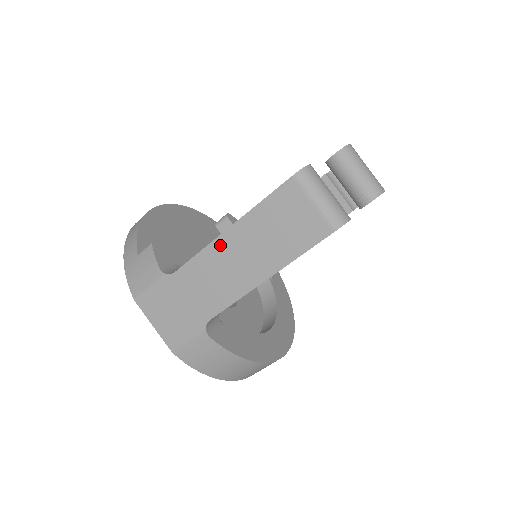
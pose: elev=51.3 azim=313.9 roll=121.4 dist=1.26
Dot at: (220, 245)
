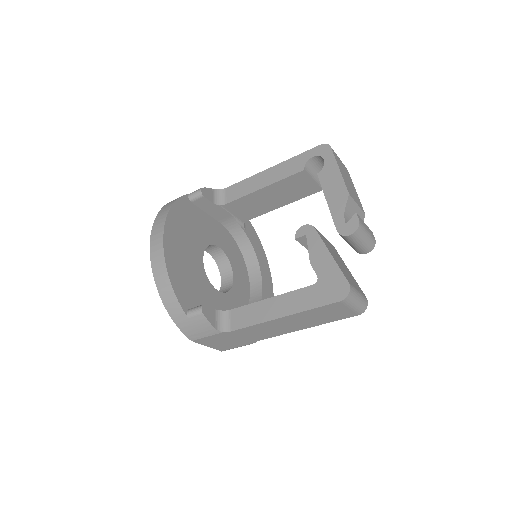
Dot at: (273, 322)
